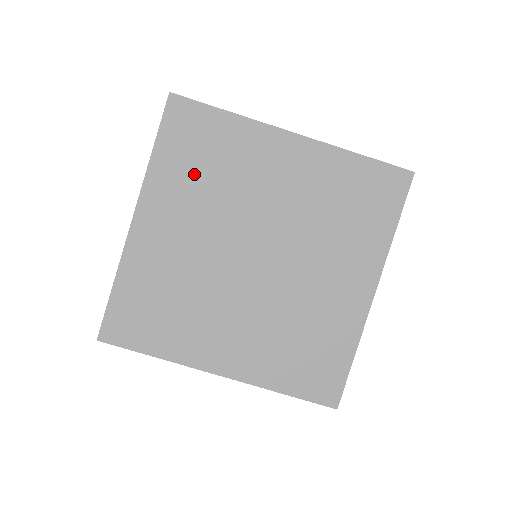
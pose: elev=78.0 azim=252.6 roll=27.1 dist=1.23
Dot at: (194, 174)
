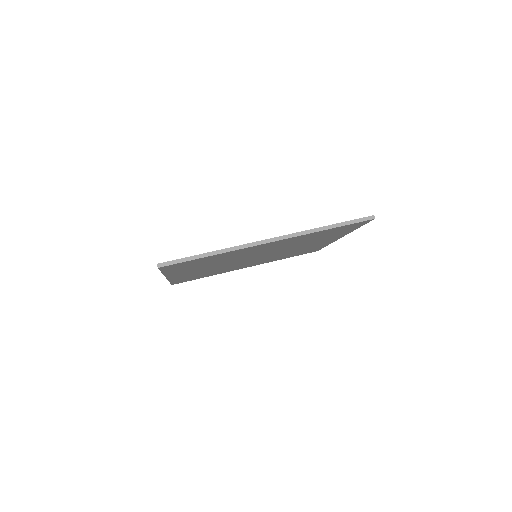
Dot at: occluded
